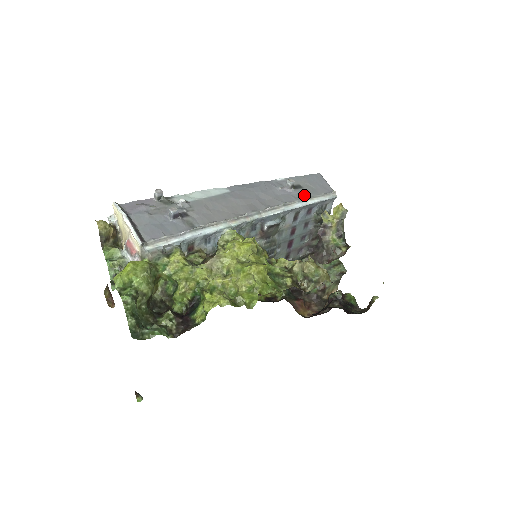
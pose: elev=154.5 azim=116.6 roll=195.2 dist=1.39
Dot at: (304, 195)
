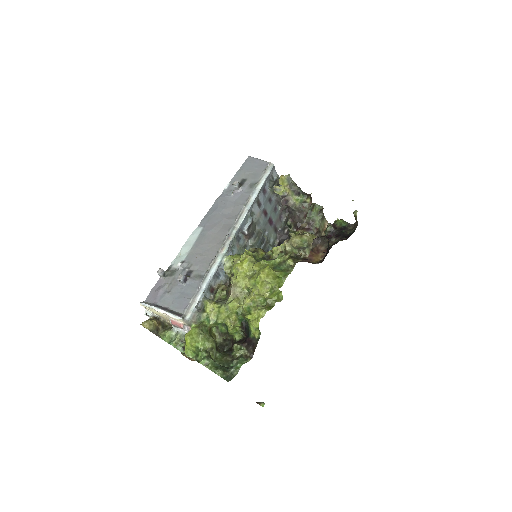
Dot at: (252, 185)
